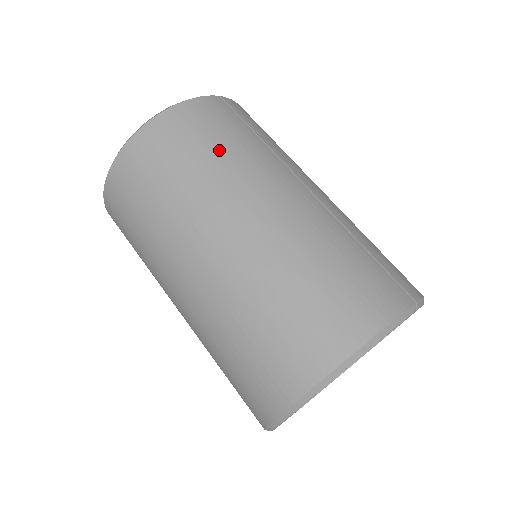
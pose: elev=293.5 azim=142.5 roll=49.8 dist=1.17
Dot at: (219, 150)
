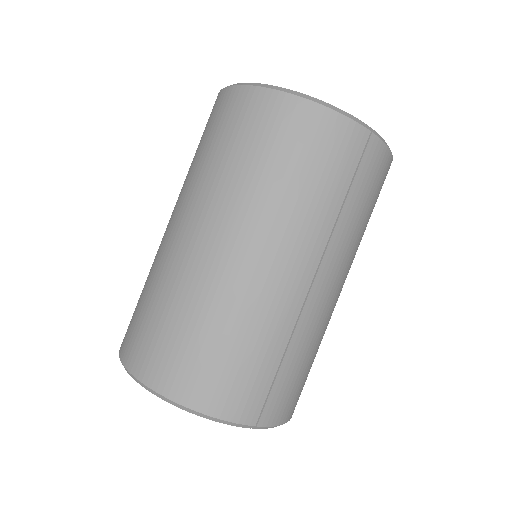
Dot at: (292, 181)
